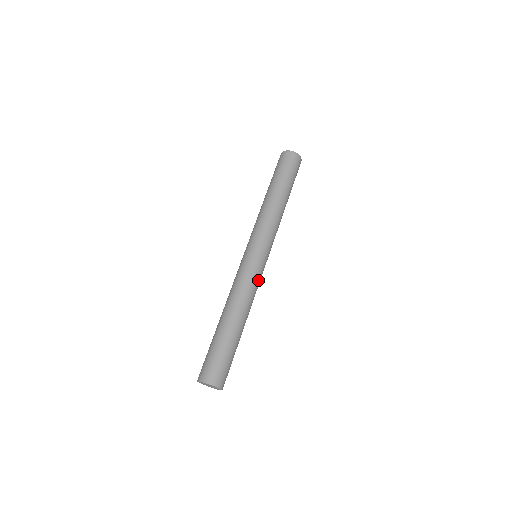
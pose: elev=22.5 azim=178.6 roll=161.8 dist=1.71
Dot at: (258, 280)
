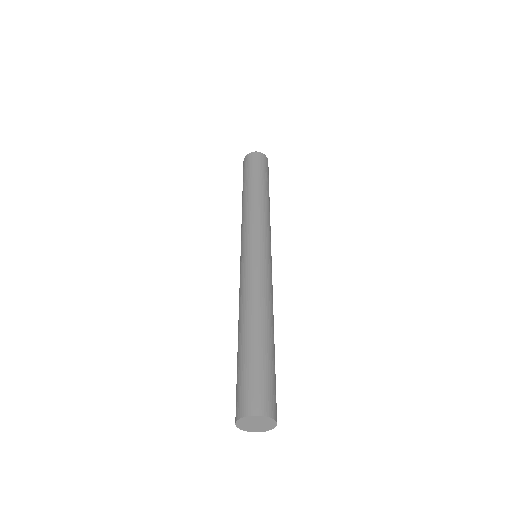
Dot at: (258, 271)
